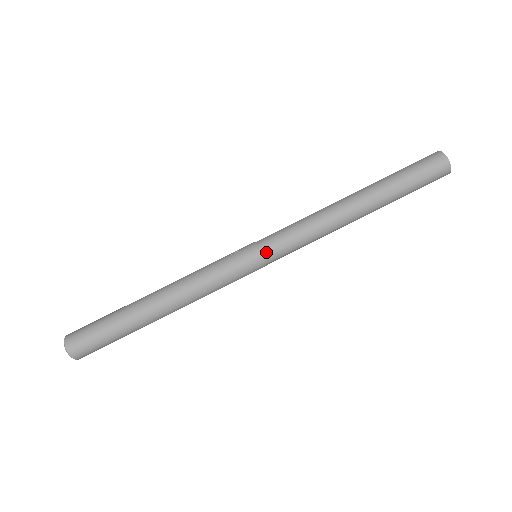
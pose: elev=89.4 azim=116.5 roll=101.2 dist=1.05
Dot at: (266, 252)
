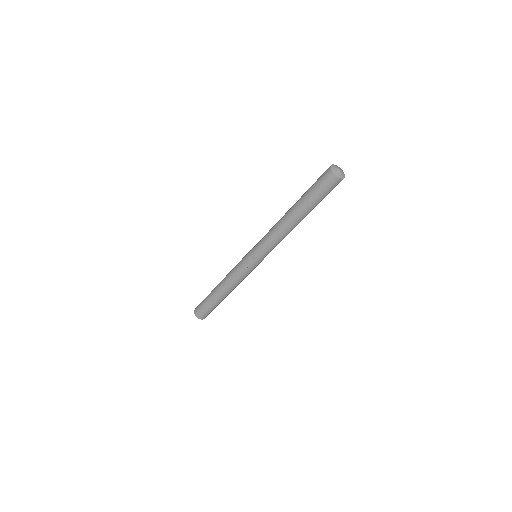
Dot at: occluded
